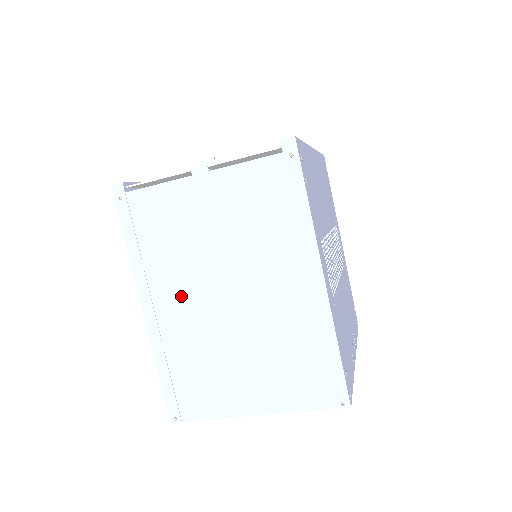
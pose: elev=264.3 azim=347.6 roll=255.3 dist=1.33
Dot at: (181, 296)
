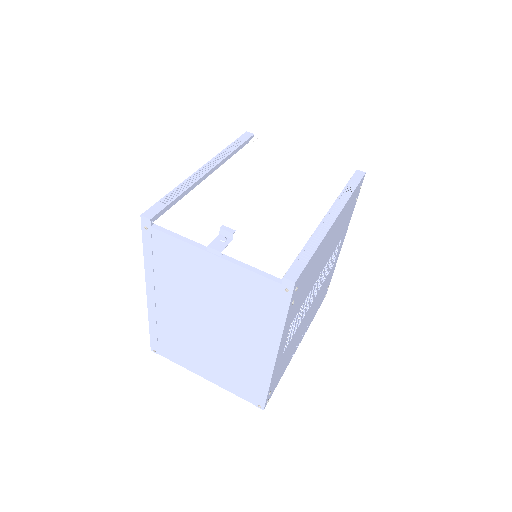
Dot at: (176, 305)
